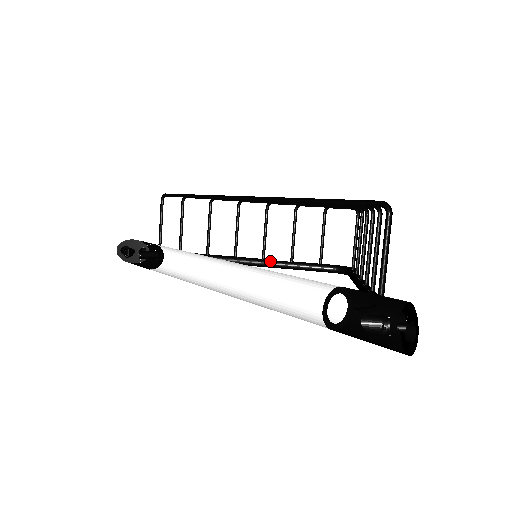
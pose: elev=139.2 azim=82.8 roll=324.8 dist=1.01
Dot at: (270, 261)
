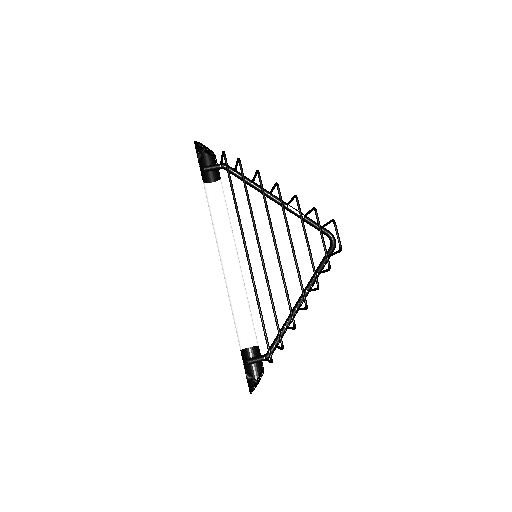
Dot at: (290, 210)
